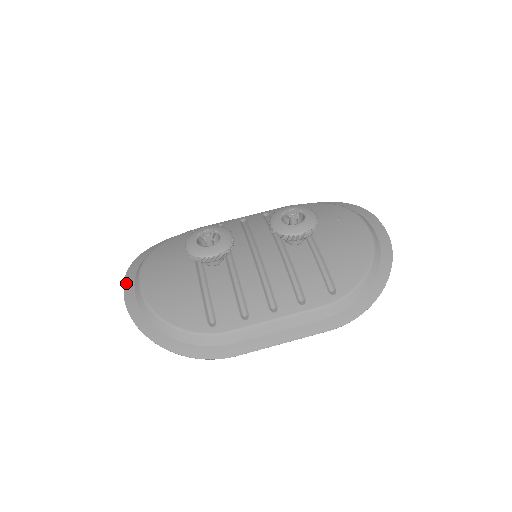
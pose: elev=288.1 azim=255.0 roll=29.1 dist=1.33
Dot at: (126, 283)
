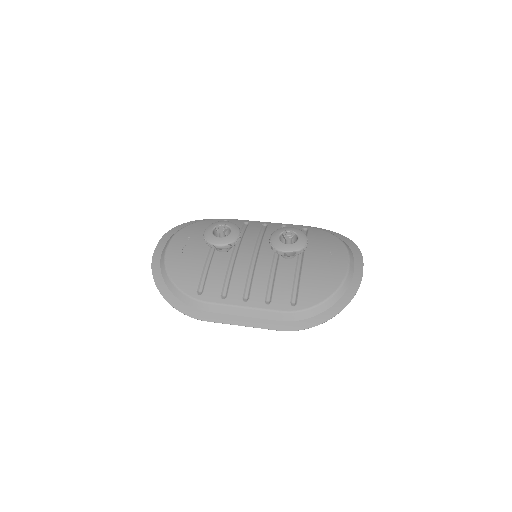
Dot at: (160, 241)
